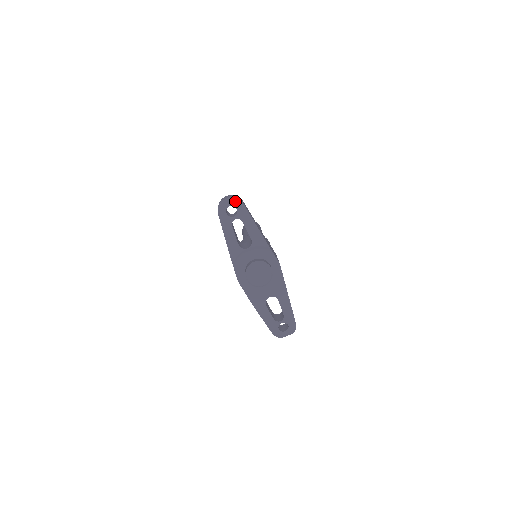
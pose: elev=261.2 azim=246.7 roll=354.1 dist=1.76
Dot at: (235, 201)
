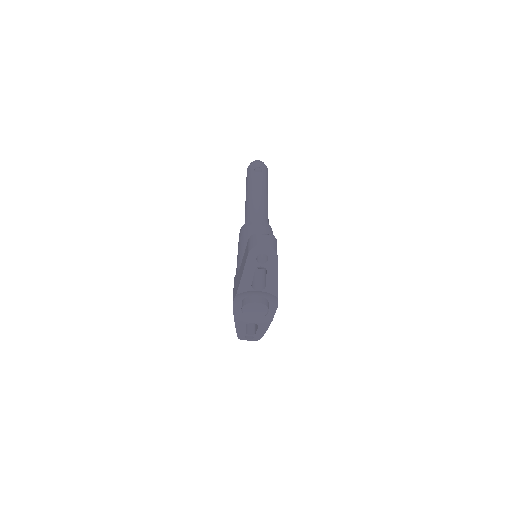
Dot at: (271, 252)
